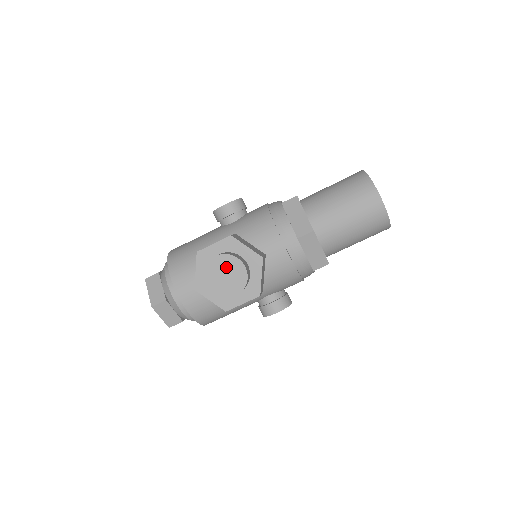
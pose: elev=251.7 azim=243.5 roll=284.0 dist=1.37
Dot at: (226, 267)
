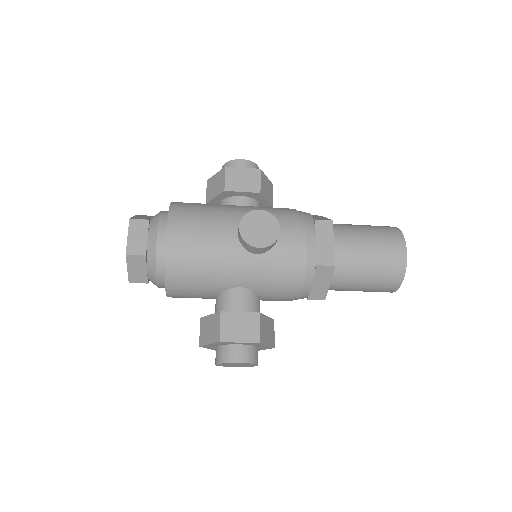
Dot at: (242, 364)
